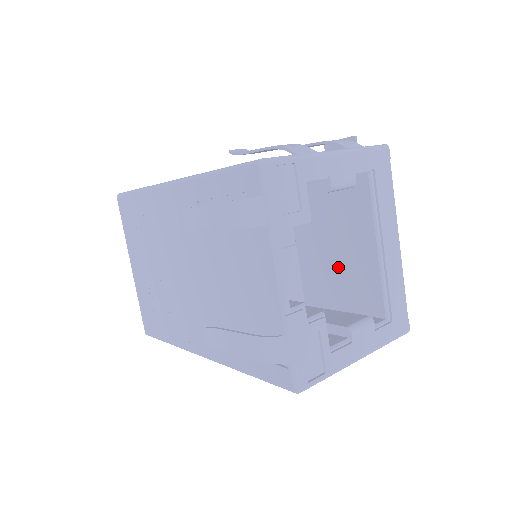
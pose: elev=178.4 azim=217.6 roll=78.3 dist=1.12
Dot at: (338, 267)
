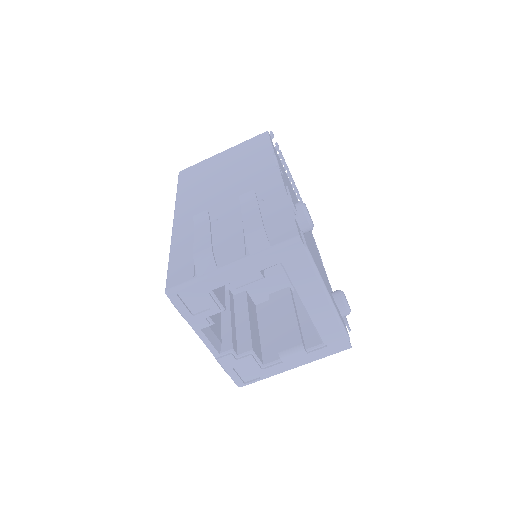
Dot at: occluded
